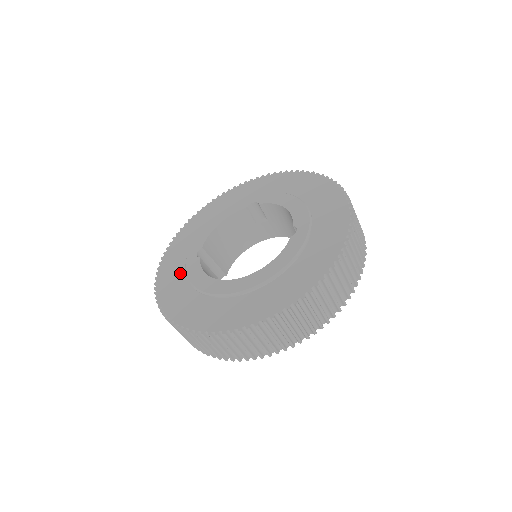
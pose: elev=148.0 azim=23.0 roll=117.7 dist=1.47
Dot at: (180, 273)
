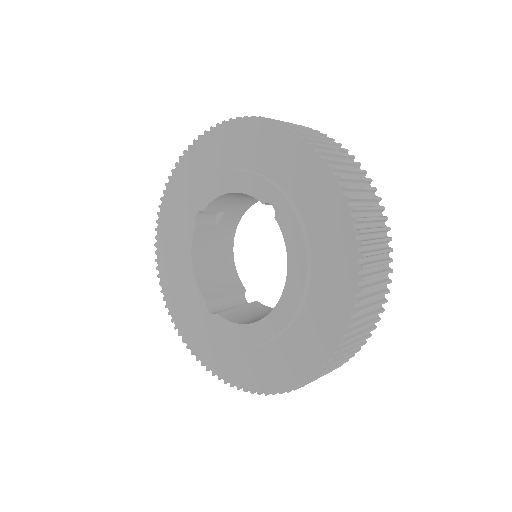
Dot at: (217, 342)
